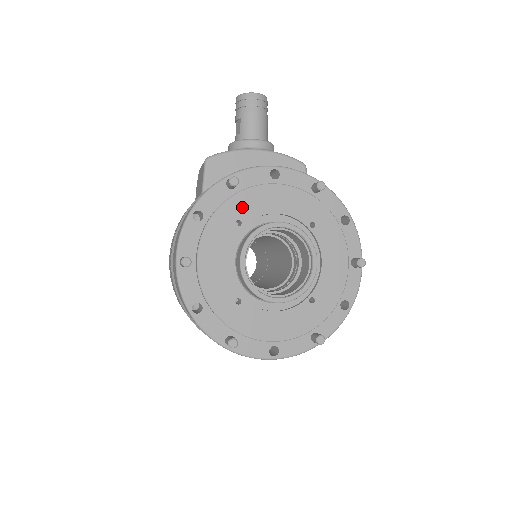
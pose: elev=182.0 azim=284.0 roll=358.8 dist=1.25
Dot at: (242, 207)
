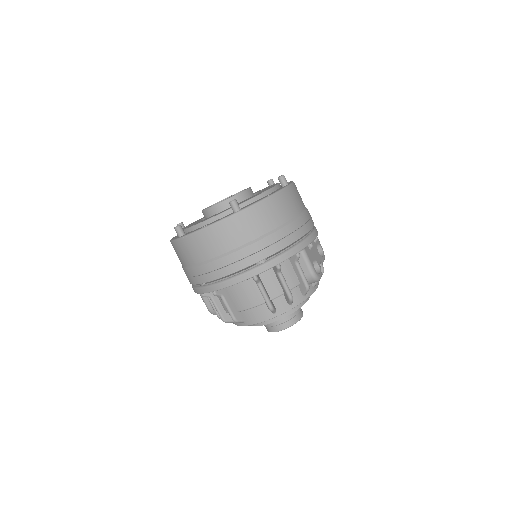
Dot at: occluded
